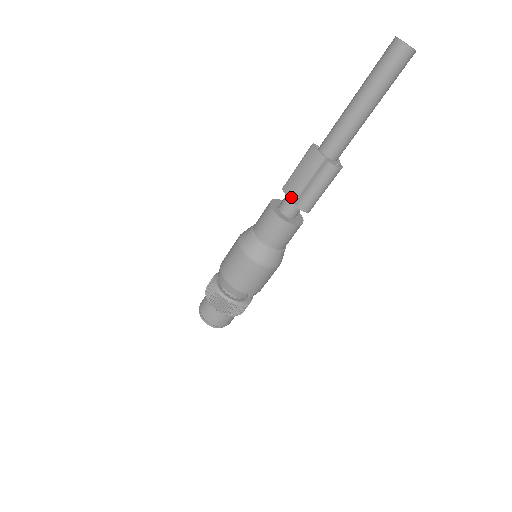
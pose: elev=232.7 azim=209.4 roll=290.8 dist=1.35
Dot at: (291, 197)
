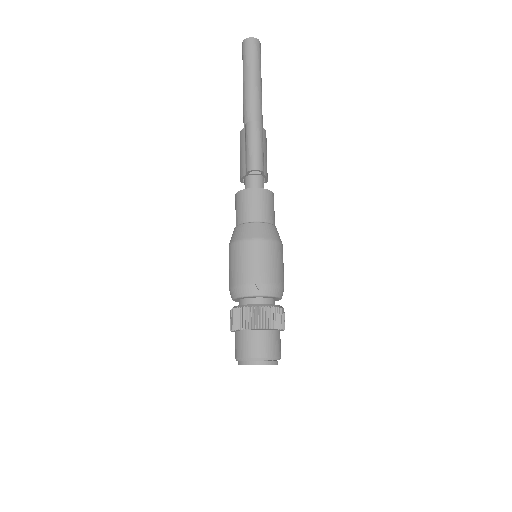
Dot at: (243, 174)
